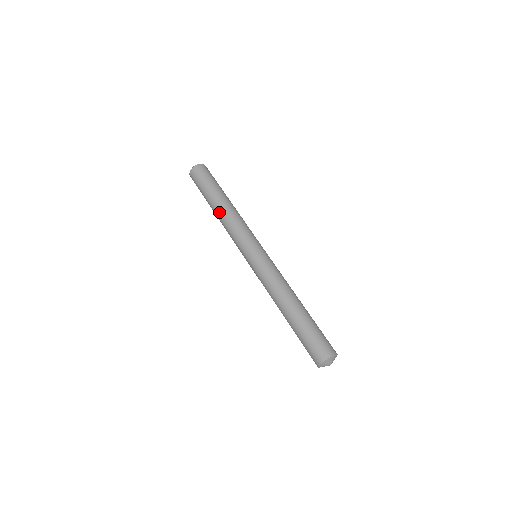
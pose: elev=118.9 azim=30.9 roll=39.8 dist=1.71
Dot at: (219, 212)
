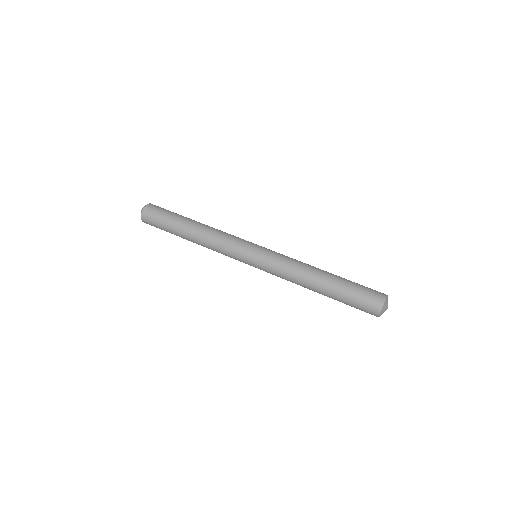
Dot at: (199, 228)
